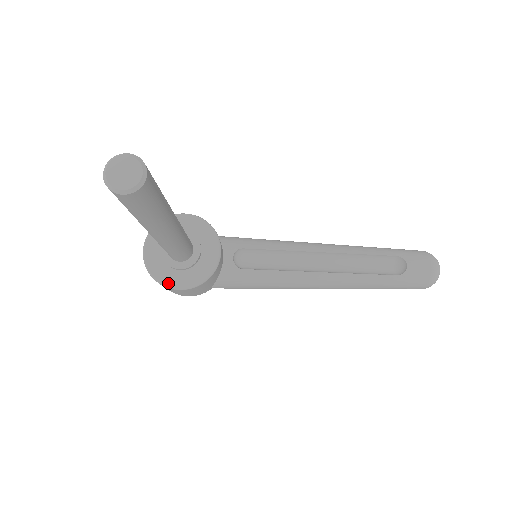
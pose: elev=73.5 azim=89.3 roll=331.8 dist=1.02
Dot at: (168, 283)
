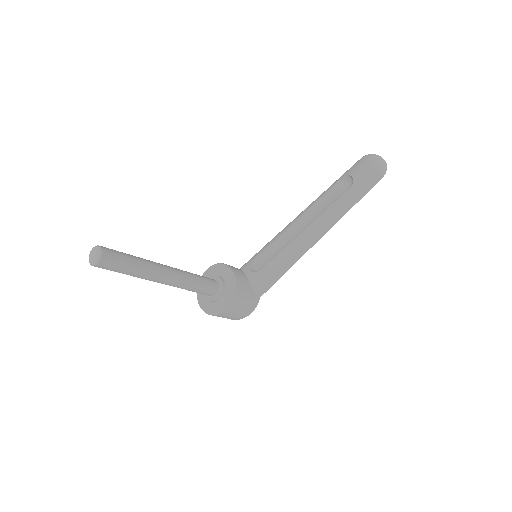
Dot at: (220, 310)
